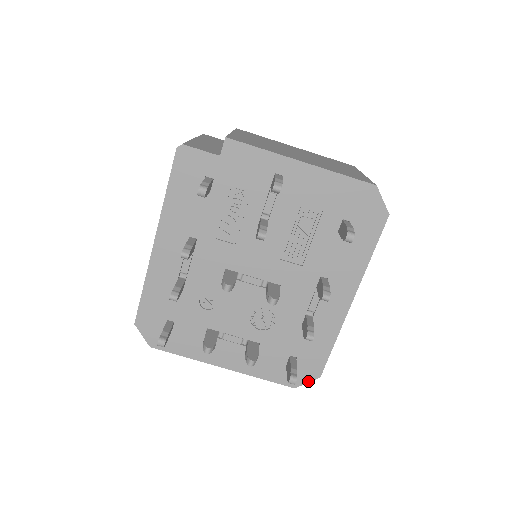
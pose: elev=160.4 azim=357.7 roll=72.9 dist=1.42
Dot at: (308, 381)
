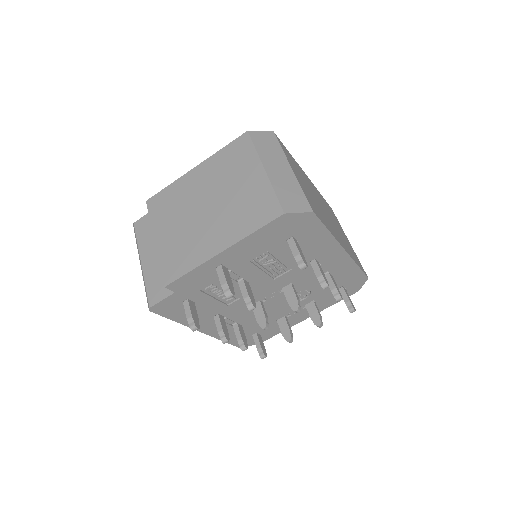
Dot at: (363, 284)
